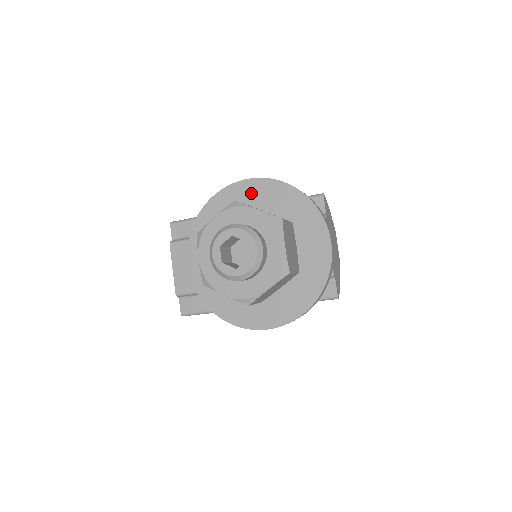
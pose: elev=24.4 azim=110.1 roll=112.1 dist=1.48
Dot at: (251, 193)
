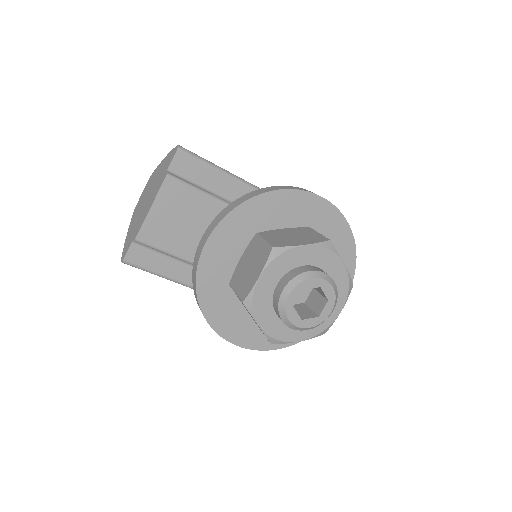
Dot at: (318, 215)
